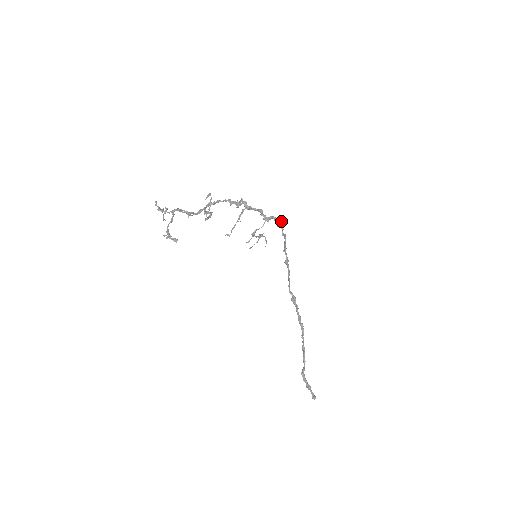
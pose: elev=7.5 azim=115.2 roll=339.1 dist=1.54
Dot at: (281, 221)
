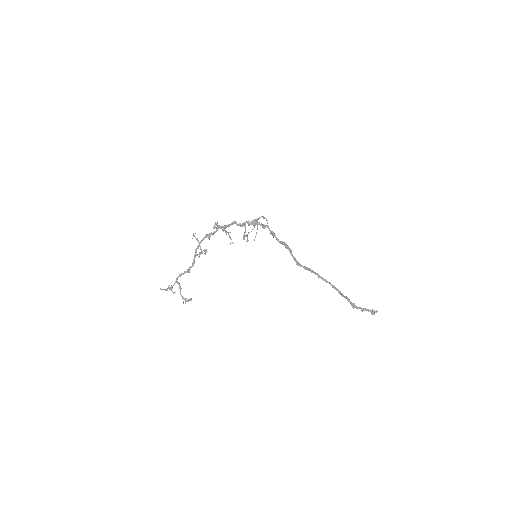
Dot at: (254, 220)
